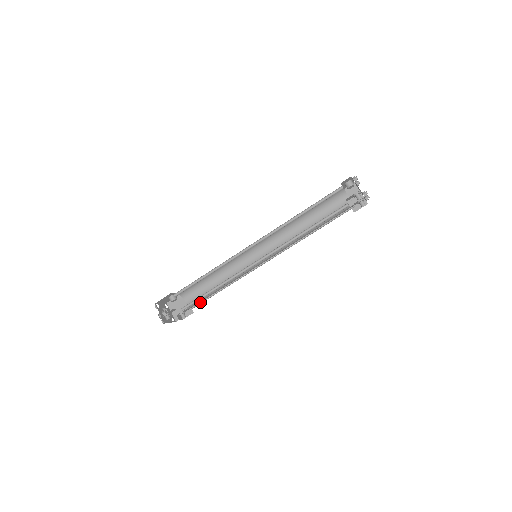
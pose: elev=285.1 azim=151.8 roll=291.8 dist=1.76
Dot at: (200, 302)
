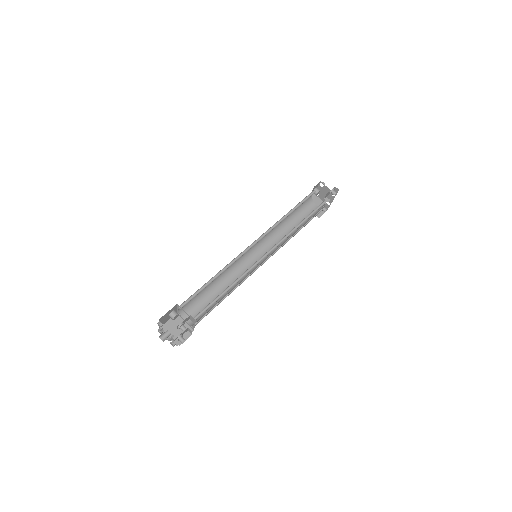
Dot at: (203, 316)
